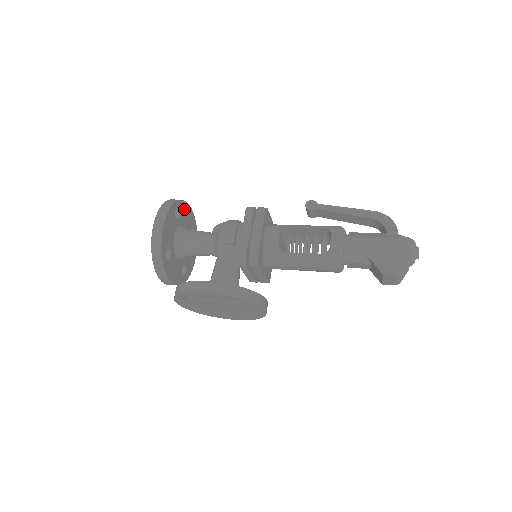
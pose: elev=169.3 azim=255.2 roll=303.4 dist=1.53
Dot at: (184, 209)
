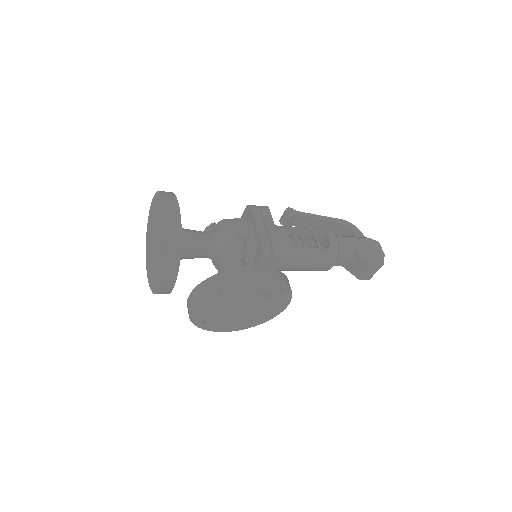
Dot at: occluded
